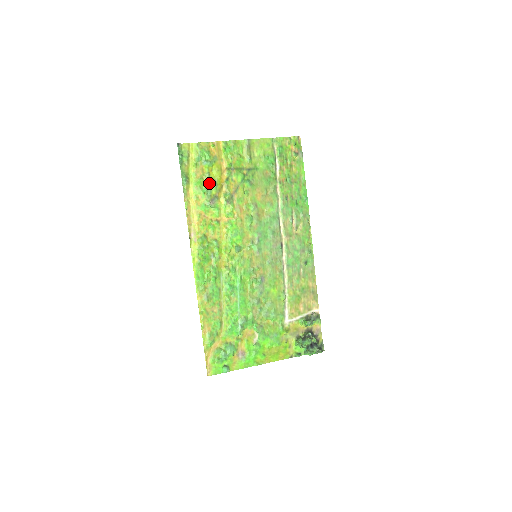
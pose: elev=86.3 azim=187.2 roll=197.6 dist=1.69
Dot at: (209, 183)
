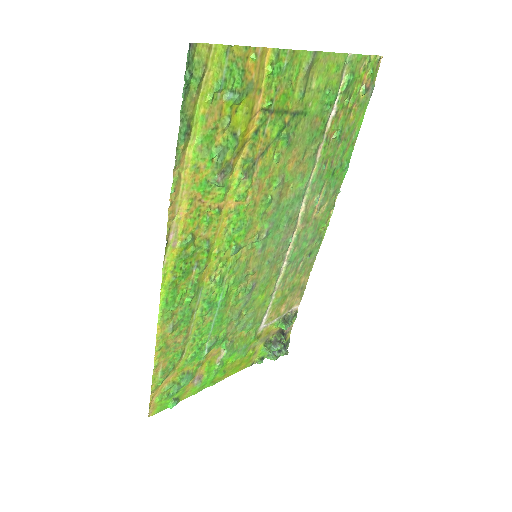
Dot at: (225, 138)
